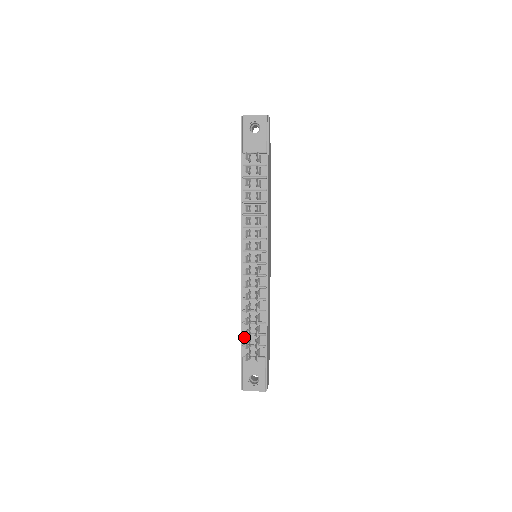
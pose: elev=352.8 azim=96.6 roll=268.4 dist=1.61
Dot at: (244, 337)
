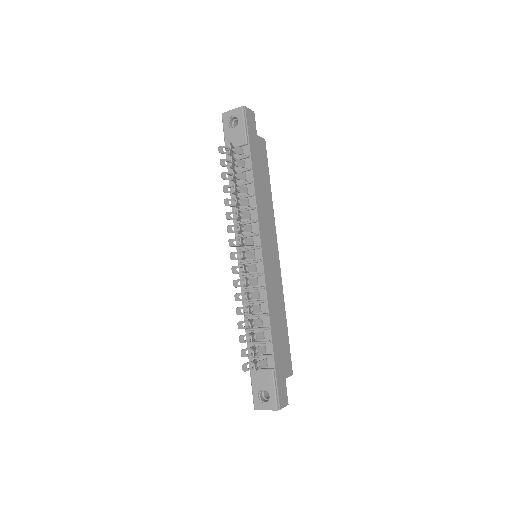
Dot at: occluded
